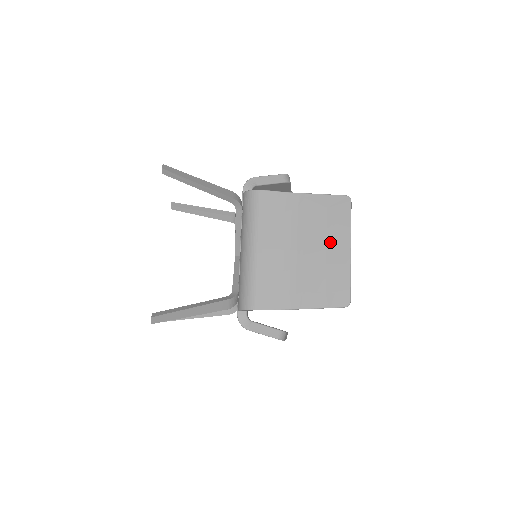
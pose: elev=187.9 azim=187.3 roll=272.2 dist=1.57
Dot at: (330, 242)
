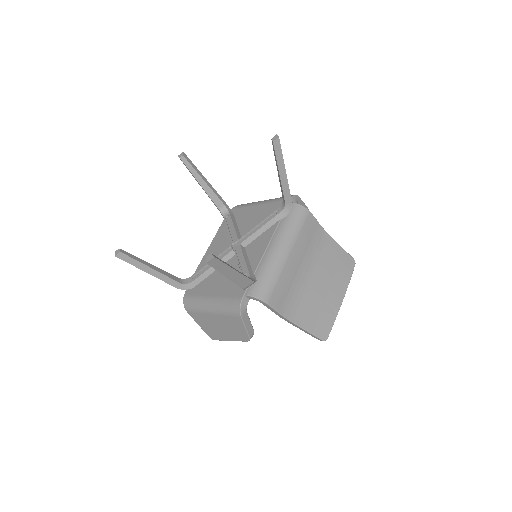
Dot at: (334, 285)
